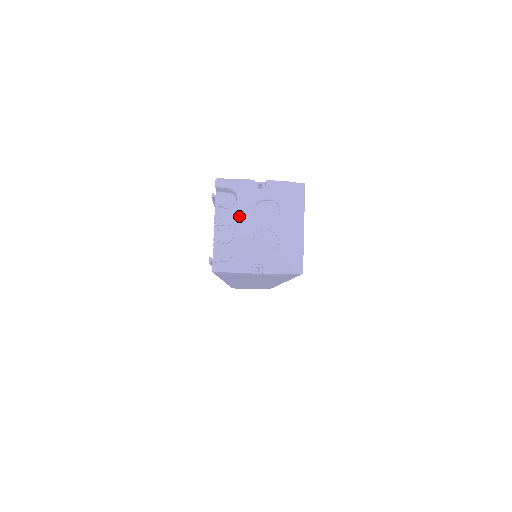
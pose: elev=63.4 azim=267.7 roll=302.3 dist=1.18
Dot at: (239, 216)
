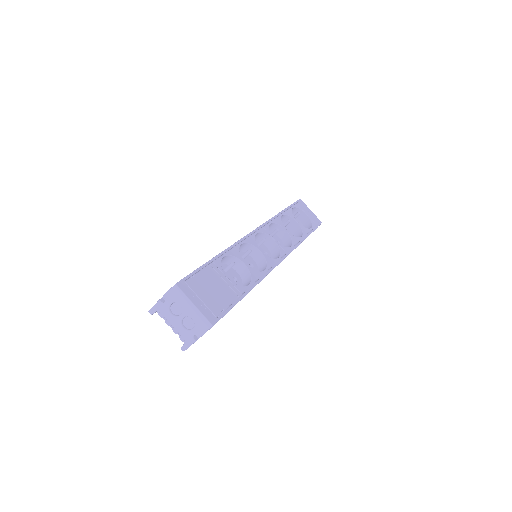
Dot at: (169, 321)
